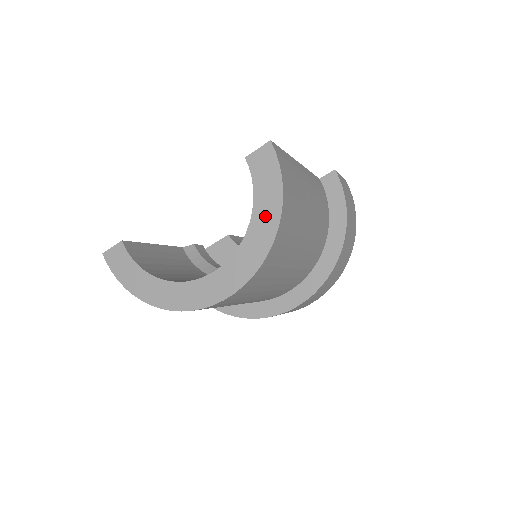
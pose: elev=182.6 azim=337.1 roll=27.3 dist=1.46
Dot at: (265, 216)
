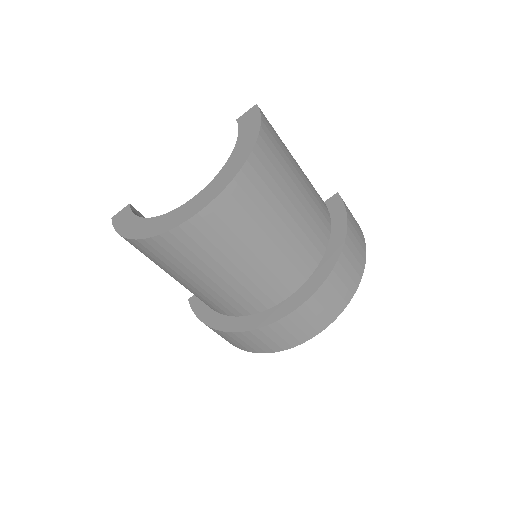
Dot at: (244, 146)
